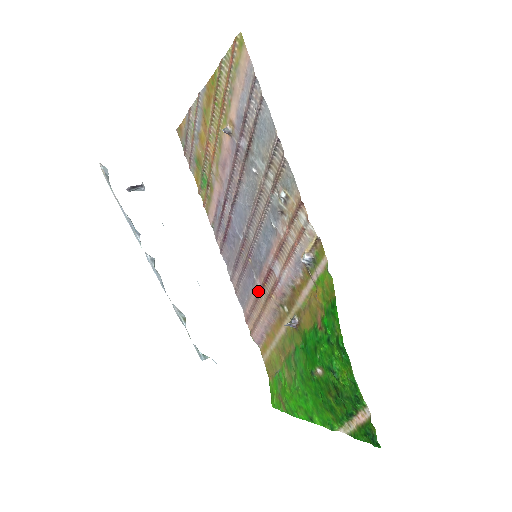
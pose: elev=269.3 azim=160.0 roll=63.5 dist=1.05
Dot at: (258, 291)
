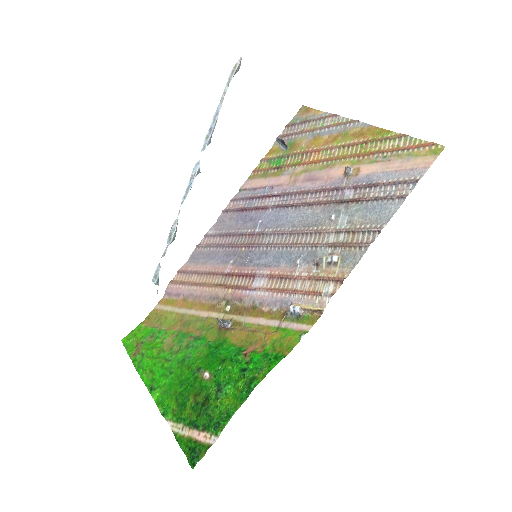
Dot at: (221, 271)
